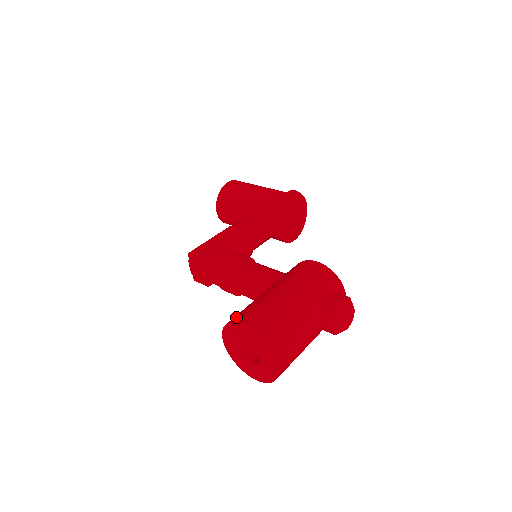
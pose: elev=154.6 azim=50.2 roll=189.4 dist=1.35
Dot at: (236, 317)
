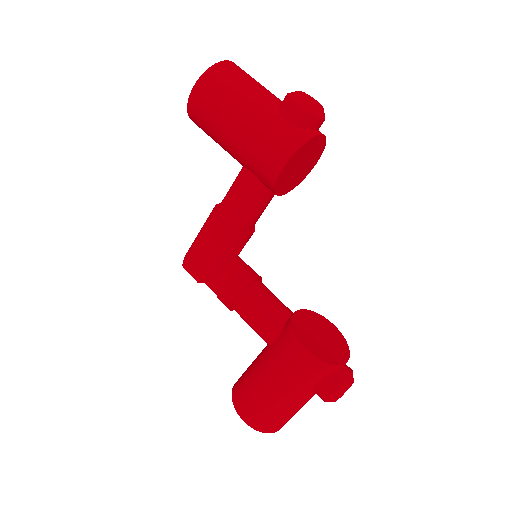
Dot at: (236, 400)
